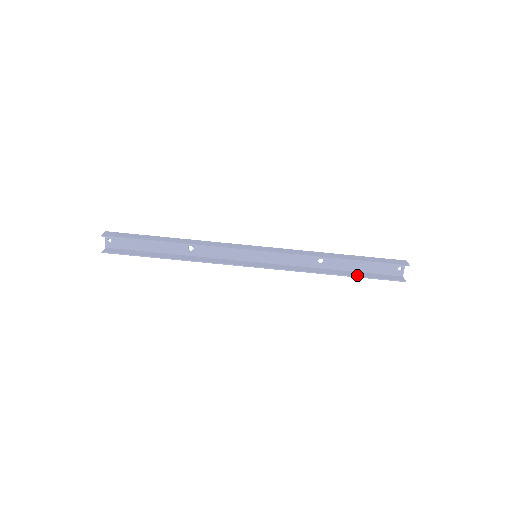
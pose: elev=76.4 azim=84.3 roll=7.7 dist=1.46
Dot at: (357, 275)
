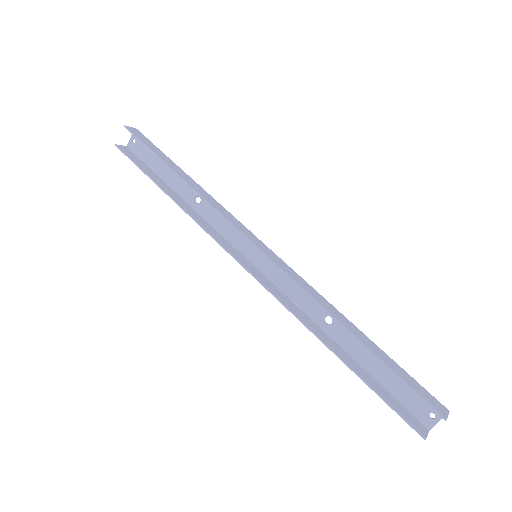
Dot at: (361, 374)
